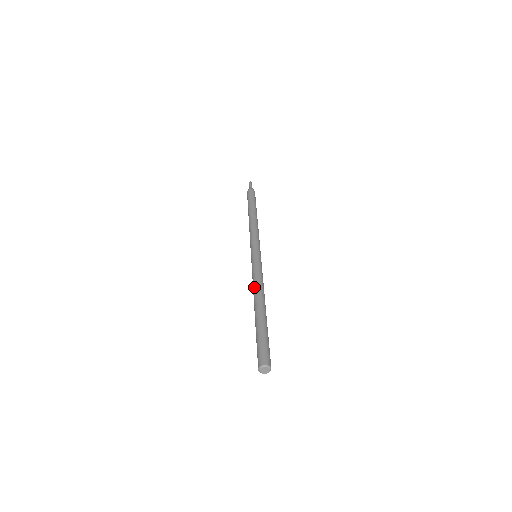
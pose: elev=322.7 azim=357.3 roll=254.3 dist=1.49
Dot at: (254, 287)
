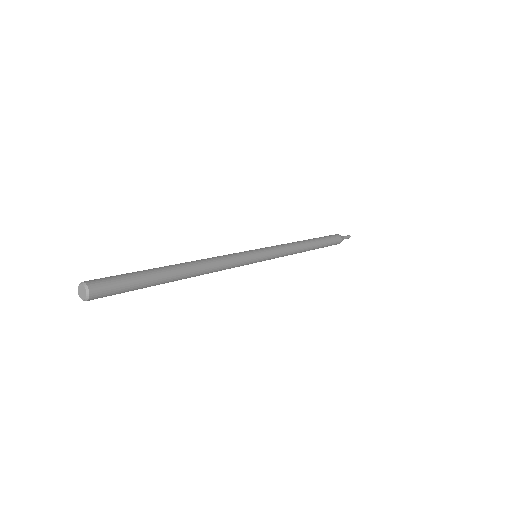
Dot at: occluded
